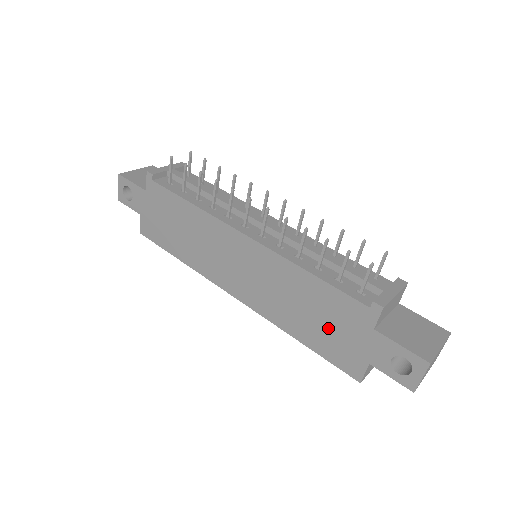
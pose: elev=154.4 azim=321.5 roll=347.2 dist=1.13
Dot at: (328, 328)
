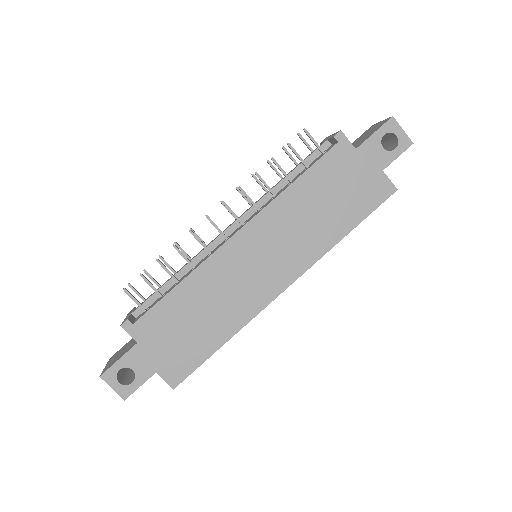
Dot at: (344, 193)
